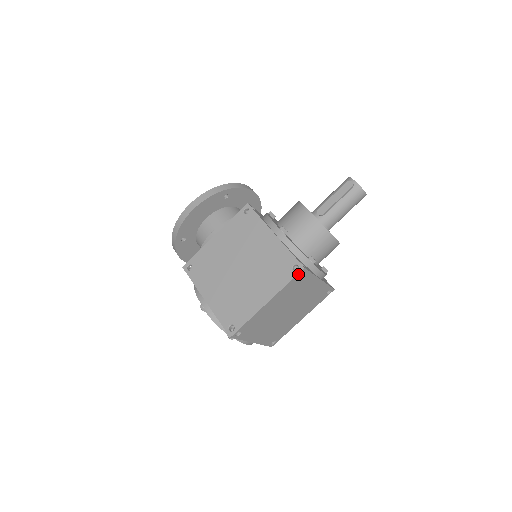
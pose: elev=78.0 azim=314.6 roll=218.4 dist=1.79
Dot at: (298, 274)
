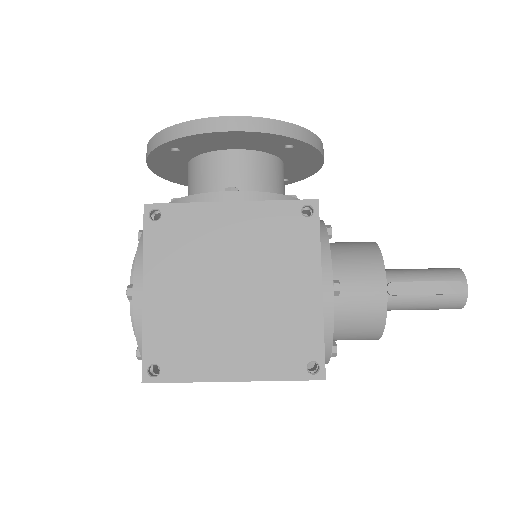
Dot at: (310, 379)
